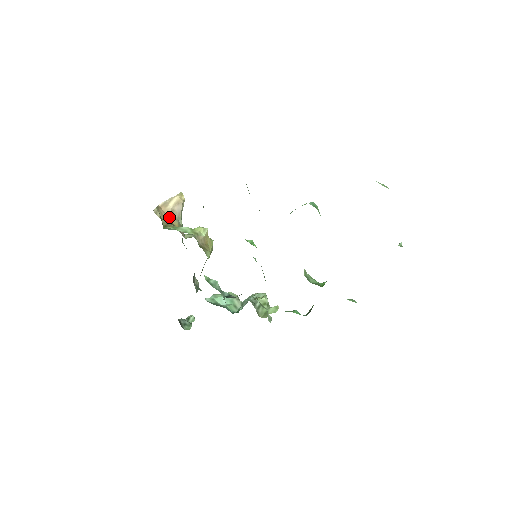
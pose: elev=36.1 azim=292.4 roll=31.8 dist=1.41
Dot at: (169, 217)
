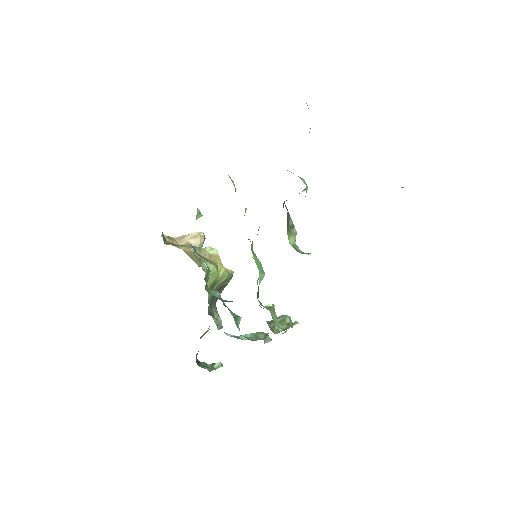
Dot at: (182, 247)
